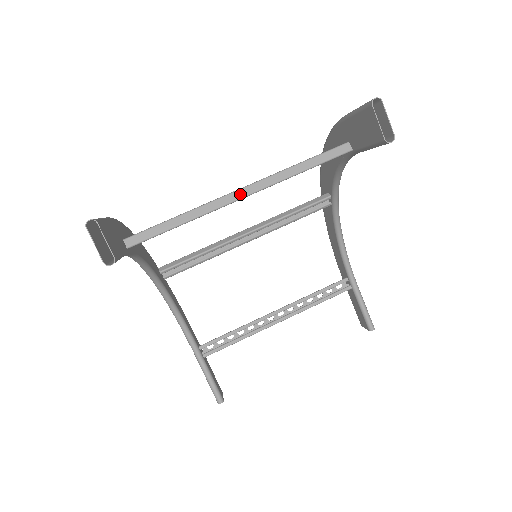
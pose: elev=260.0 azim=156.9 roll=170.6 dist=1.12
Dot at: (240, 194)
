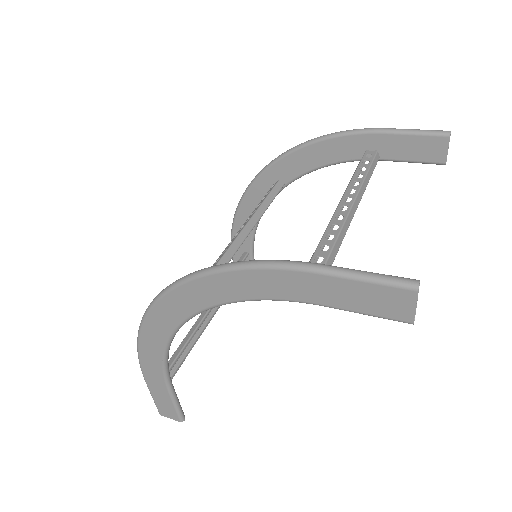
Dot at: (354, 209)
